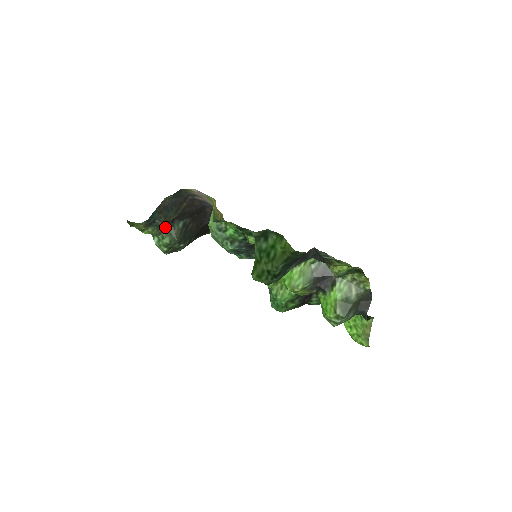
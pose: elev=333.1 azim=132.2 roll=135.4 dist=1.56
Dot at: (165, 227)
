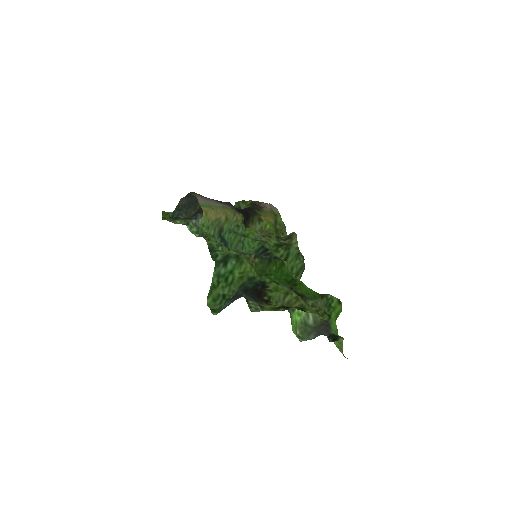
Dot at: (190, 219)
